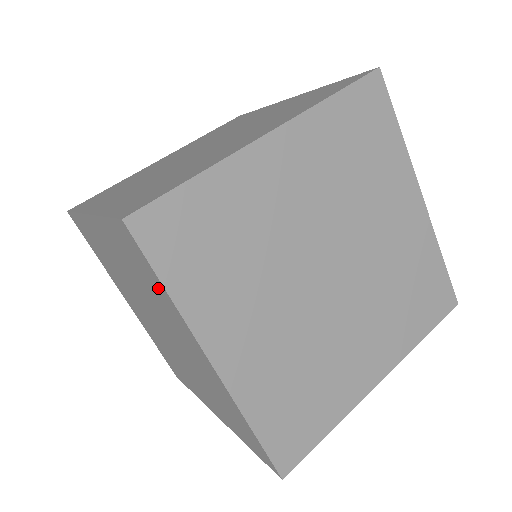
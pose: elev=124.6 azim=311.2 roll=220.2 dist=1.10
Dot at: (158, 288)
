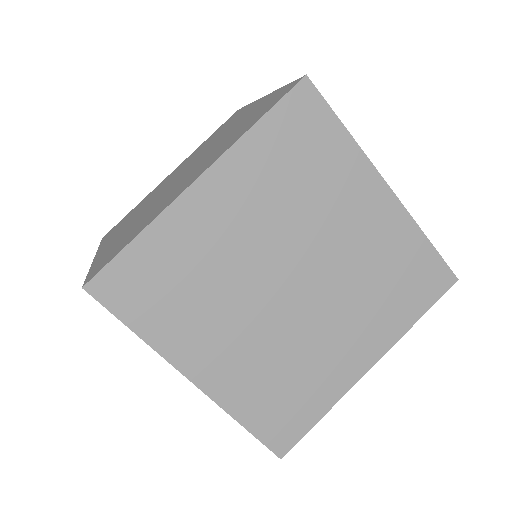
Dot at: occluded
